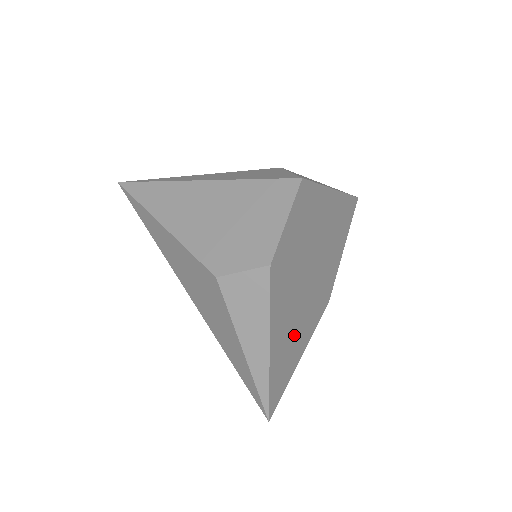
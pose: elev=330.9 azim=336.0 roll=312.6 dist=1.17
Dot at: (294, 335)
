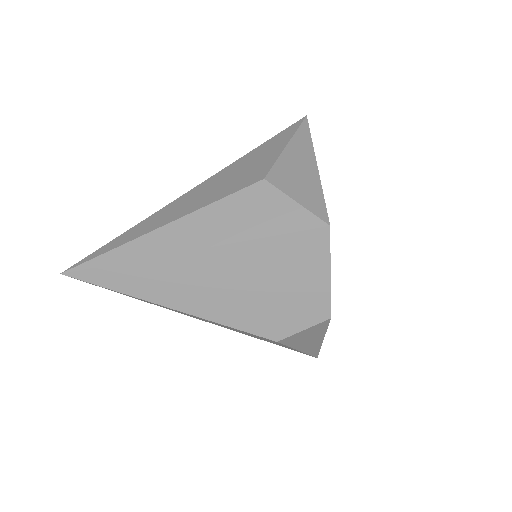
Dot at: occluded
